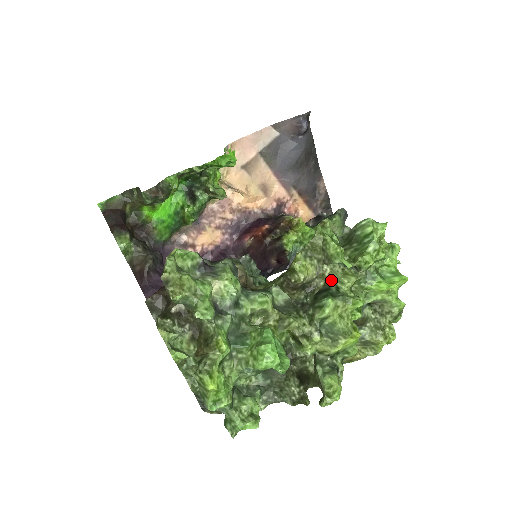
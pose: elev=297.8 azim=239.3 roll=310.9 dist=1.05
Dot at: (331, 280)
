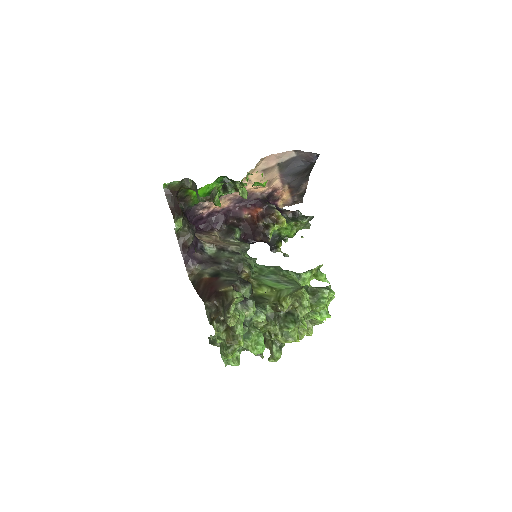
Dot at: (297, 310)
